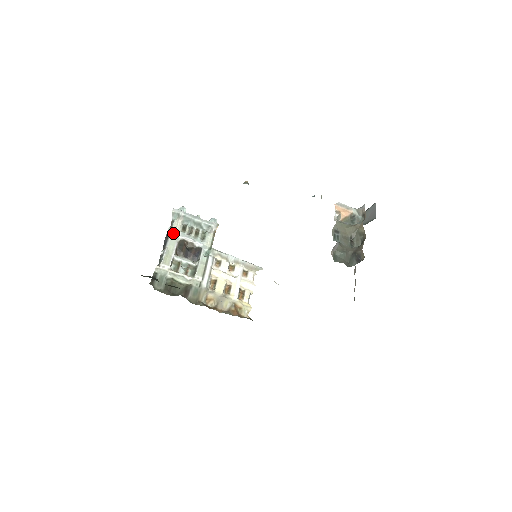
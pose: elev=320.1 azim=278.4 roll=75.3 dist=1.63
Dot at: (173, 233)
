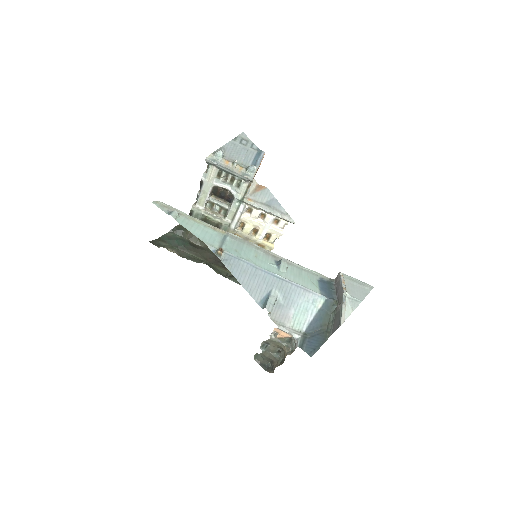
Dot at: (207, 179)
